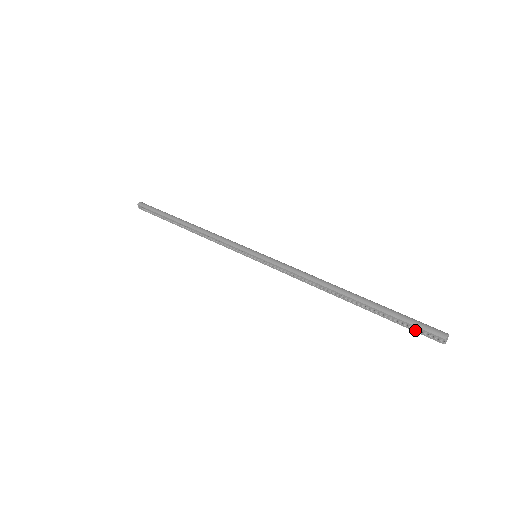
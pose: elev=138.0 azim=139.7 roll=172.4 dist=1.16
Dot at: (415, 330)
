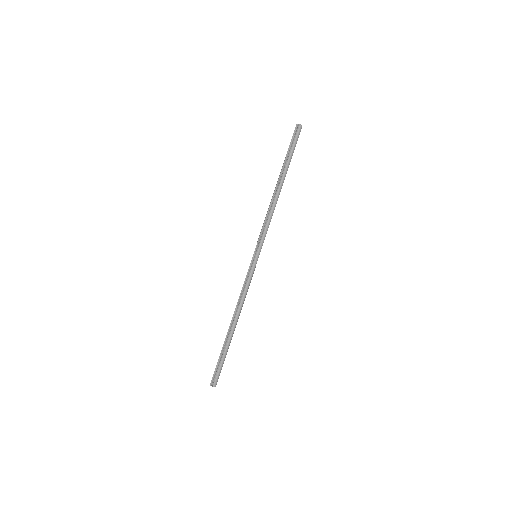
Dot at: (294, 140)
